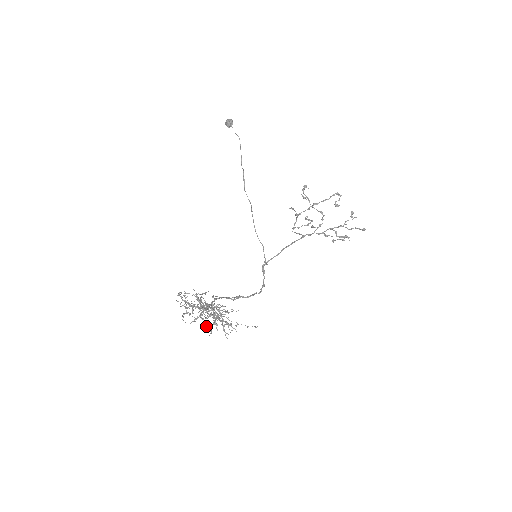
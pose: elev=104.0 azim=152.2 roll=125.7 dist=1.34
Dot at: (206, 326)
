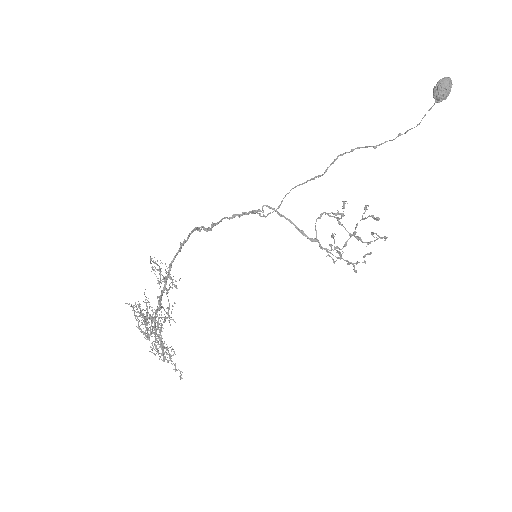
Dot at: occluded
